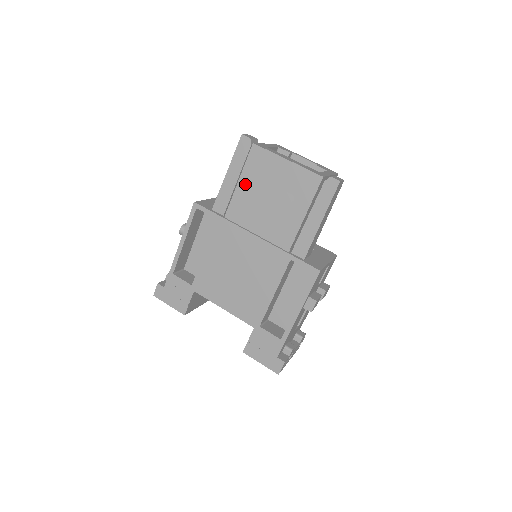
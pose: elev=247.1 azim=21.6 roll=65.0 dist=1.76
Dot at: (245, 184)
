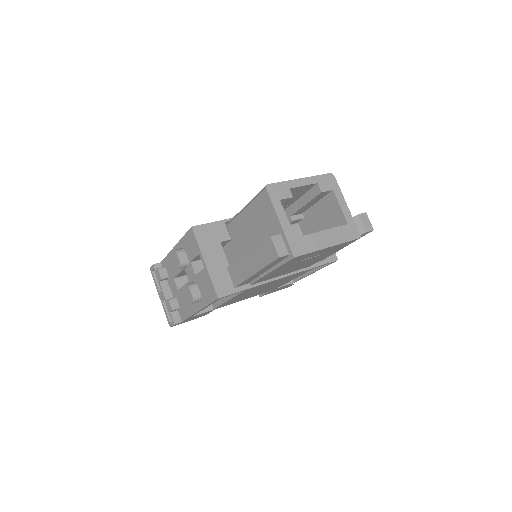
Dot at: occluded
